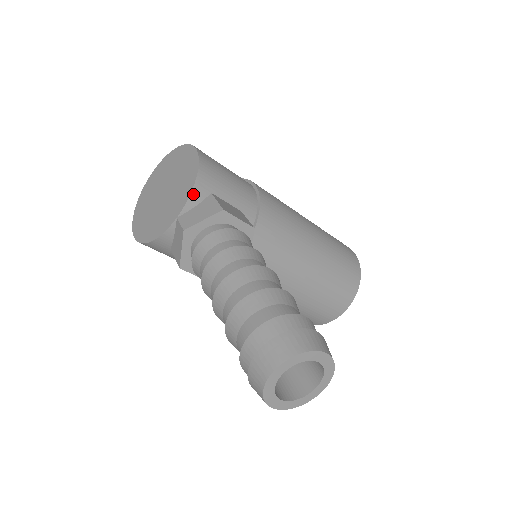
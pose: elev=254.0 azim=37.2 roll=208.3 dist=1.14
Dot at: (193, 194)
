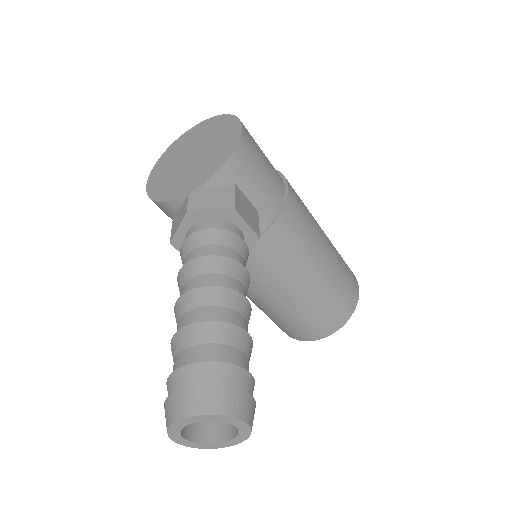
Dot at: (215, 177)
